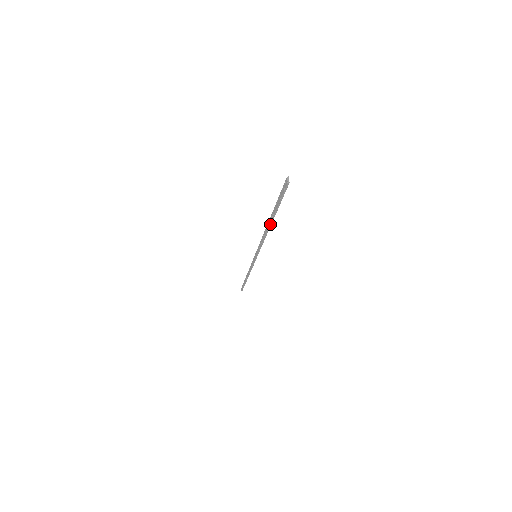
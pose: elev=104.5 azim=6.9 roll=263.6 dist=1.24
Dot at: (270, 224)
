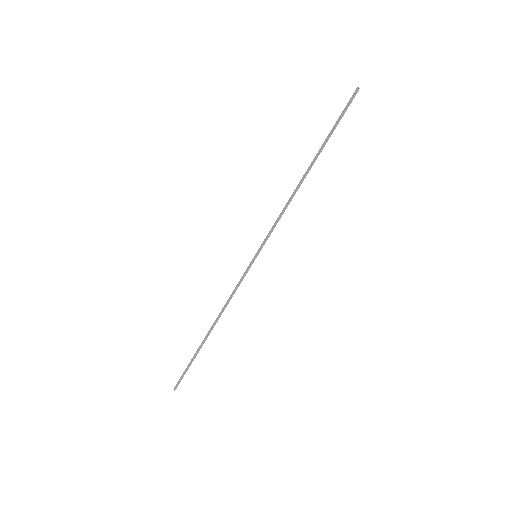
Dot at: (311, 166)
